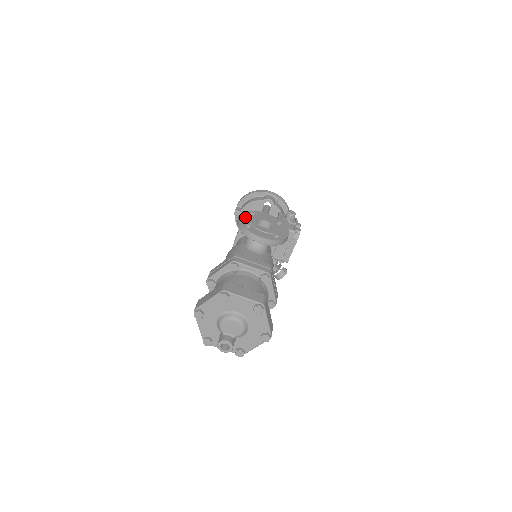
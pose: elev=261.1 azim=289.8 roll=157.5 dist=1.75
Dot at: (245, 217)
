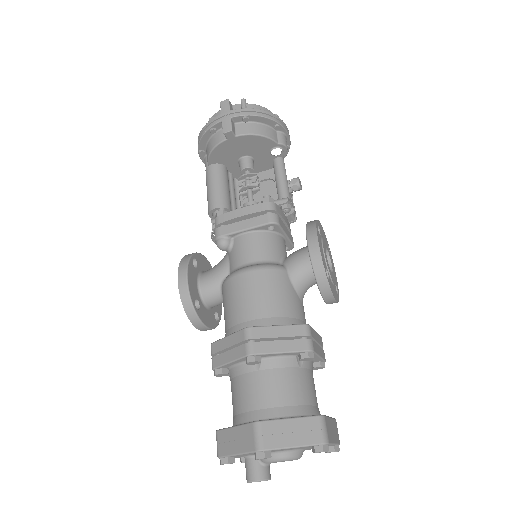
Dot at: (321, 246)
